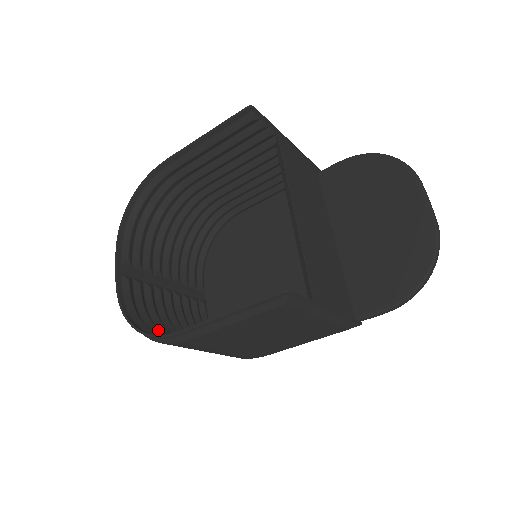
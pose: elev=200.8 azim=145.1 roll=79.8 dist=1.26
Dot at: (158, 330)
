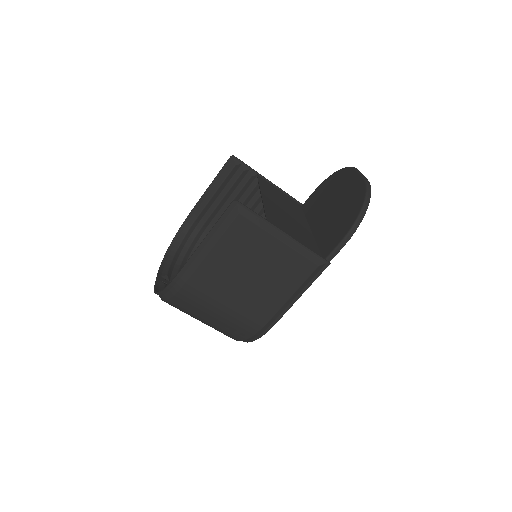
Dot at: occluded
